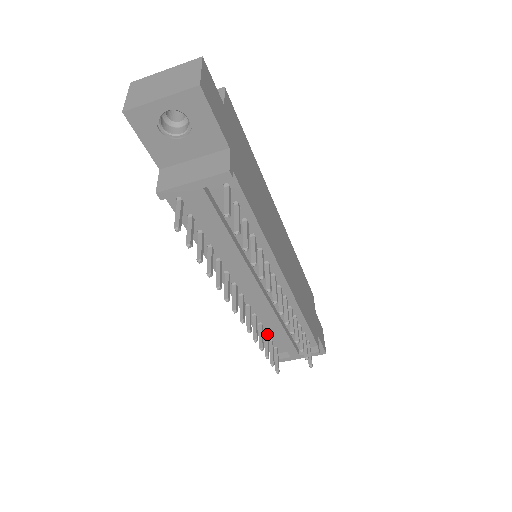
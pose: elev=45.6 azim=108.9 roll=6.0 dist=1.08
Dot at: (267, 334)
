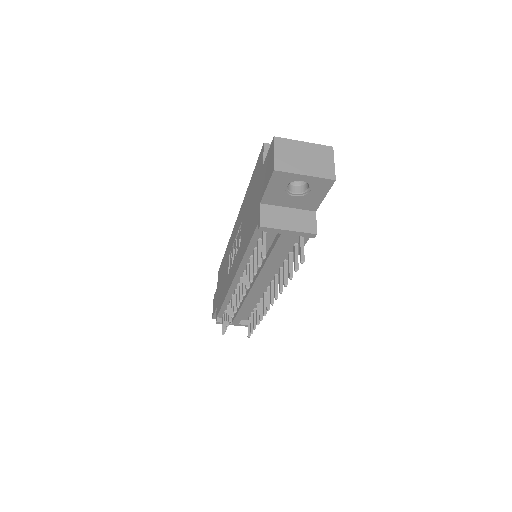
Dot at: occluded
